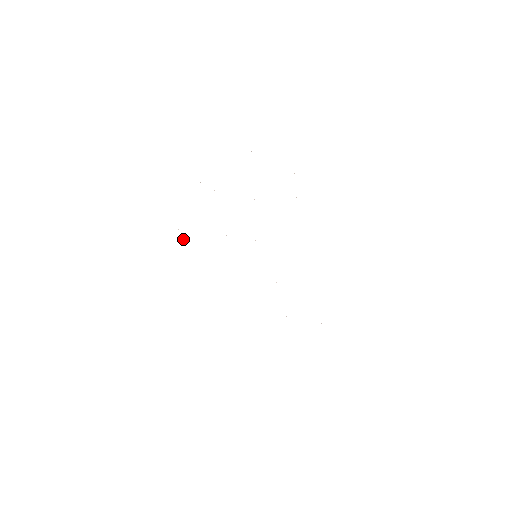
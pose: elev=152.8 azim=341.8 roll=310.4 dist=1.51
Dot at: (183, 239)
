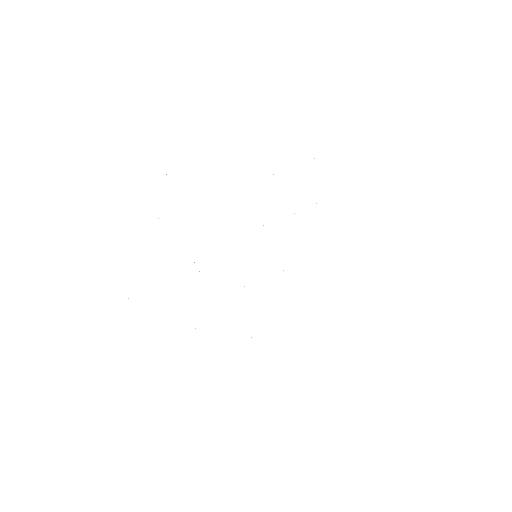
Dot at: occluded
